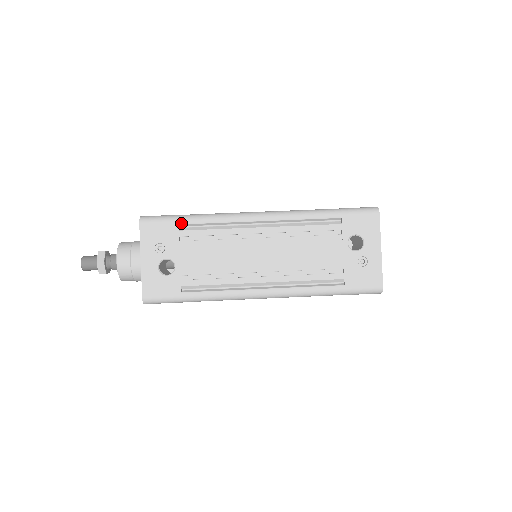
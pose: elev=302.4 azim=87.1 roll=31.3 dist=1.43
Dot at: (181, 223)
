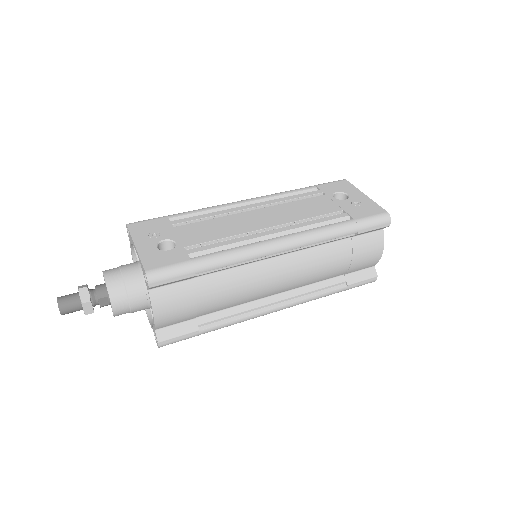
Dot at: (171, 217)
